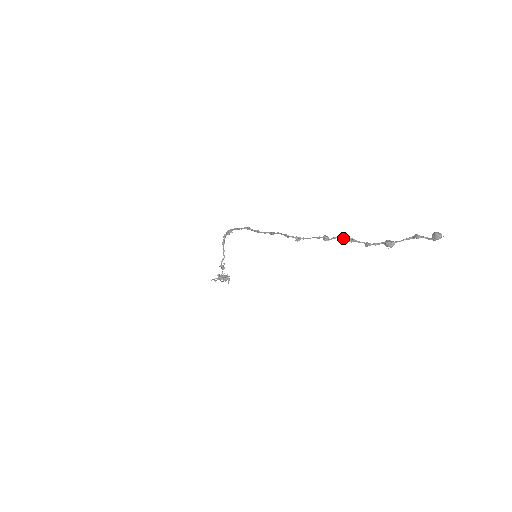
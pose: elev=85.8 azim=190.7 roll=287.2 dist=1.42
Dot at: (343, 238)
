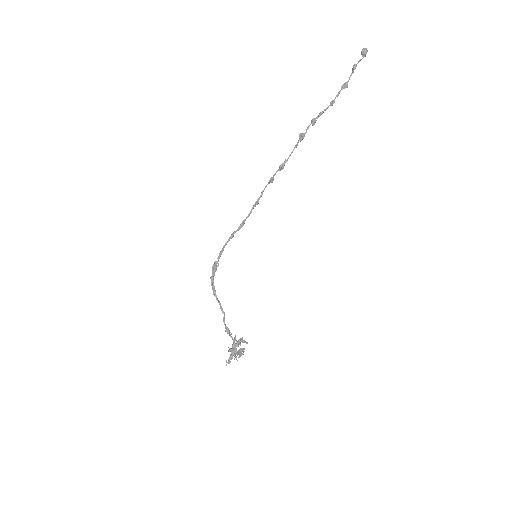
Dot at: (313, 119)
